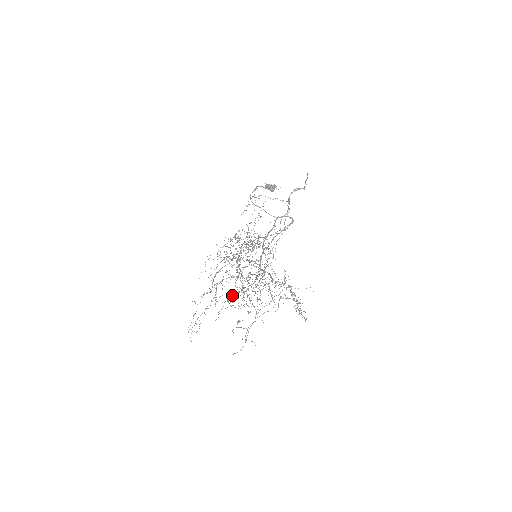
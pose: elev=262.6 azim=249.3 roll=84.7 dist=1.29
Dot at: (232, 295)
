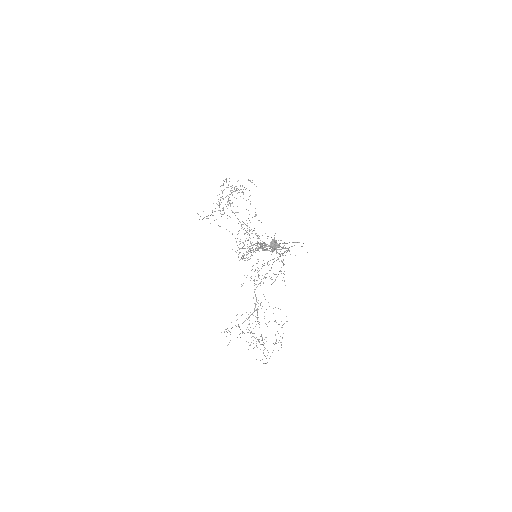
Dot at: occluded
